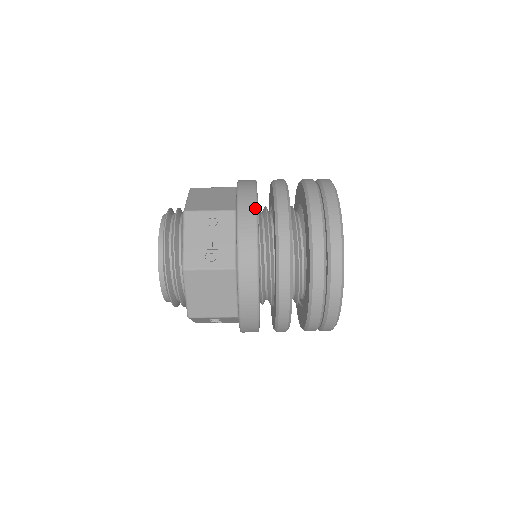
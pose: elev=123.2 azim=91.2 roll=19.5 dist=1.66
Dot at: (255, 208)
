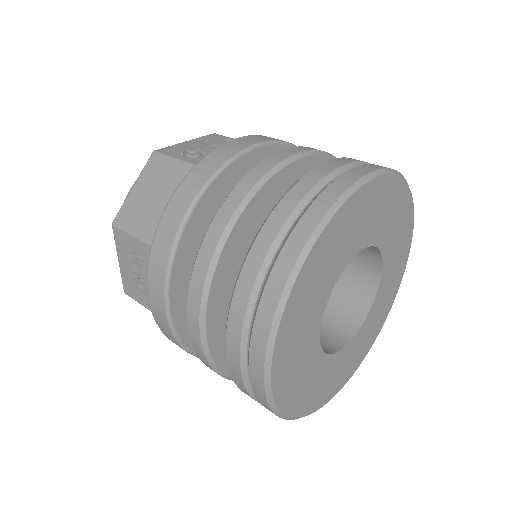
Dot at: occluded
